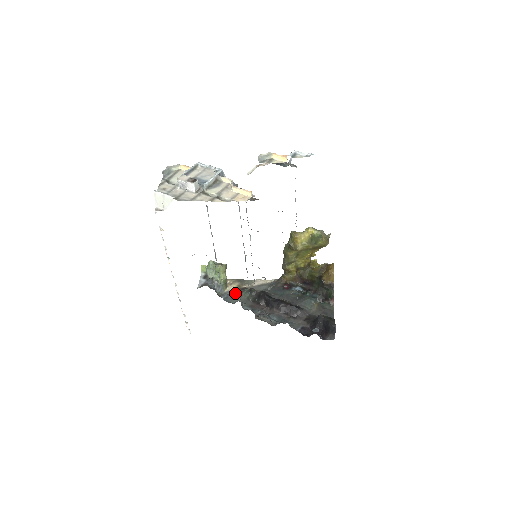
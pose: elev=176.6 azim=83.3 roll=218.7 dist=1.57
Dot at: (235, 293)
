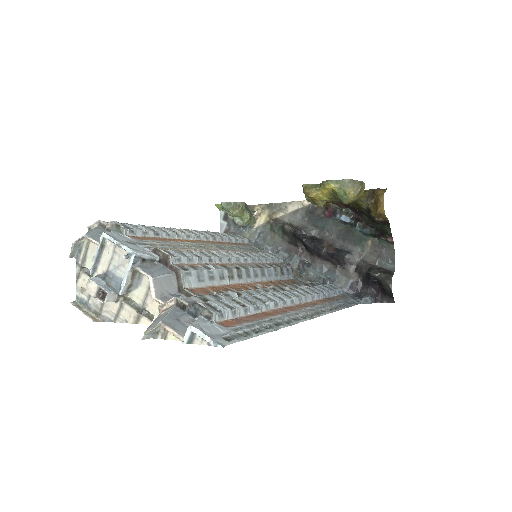
Dot at: (267, 229)
